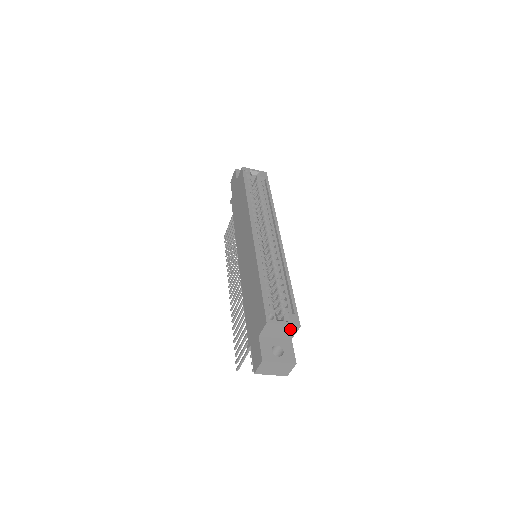
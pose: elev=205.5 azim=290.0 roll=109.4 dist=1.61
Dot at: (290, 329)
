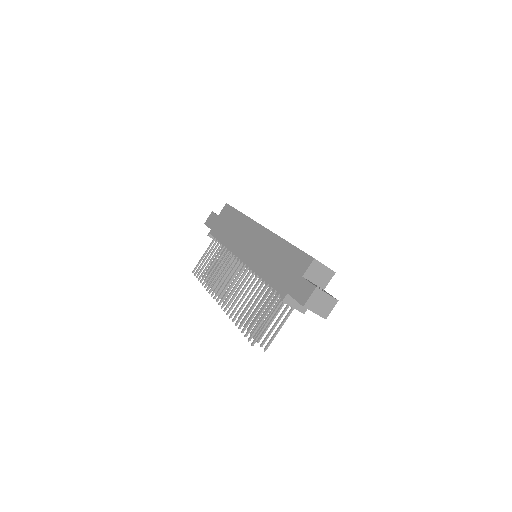
Dot at: (327, 274)
